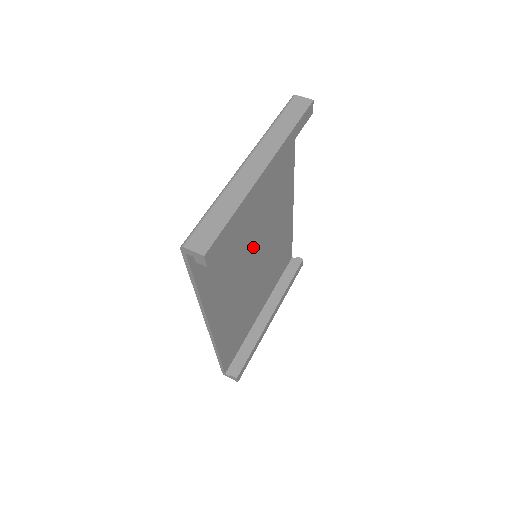
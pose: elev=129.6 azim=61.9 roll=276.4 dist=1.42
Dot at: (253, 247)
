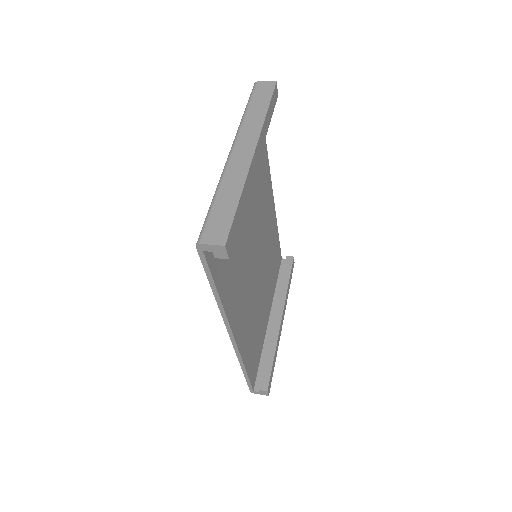
Dot at: (252, 246)
